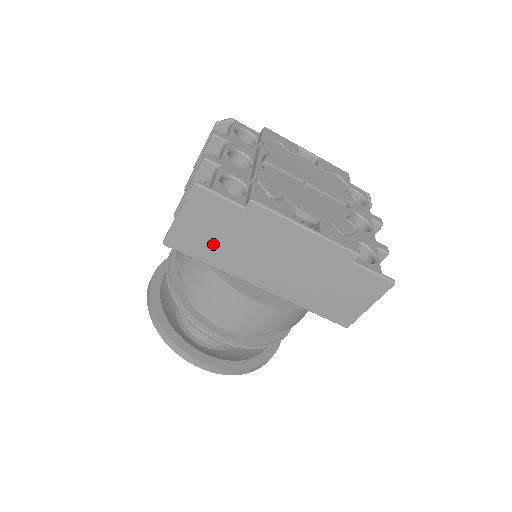
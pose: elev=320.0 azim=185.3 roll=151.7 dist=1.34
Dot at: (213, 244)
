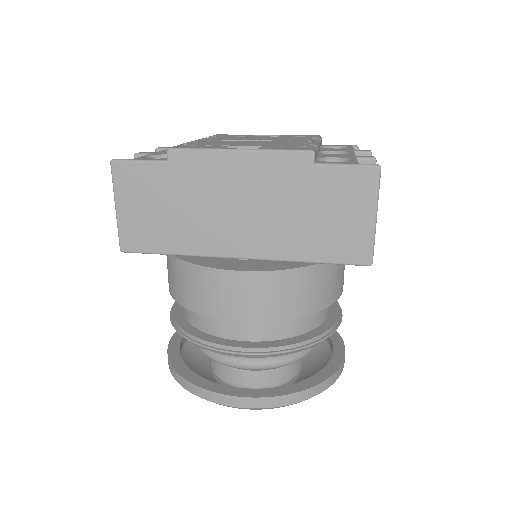
Dot at: (163, 224)
